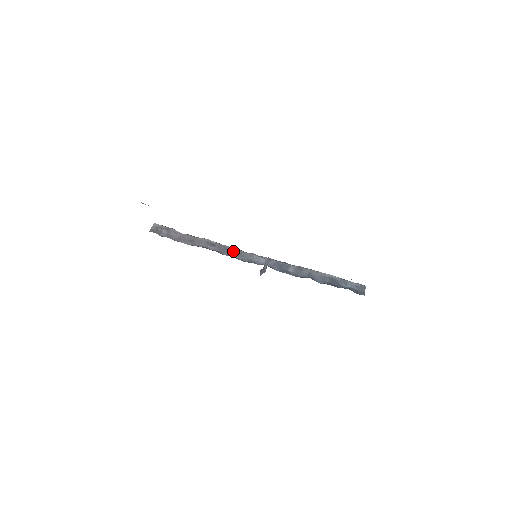
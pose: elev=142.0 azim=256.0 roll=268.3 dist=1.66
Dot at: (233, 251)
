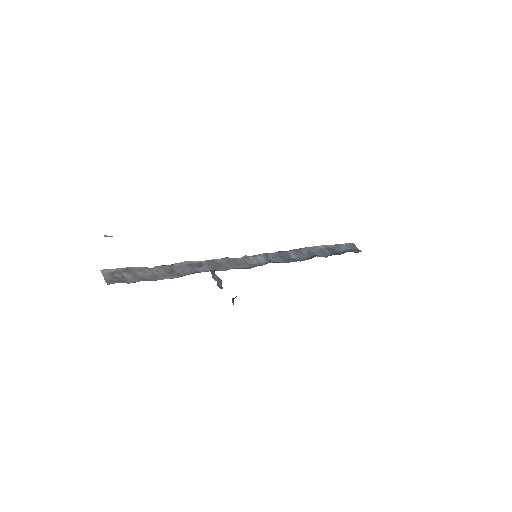
Dot at: (226, 262)
